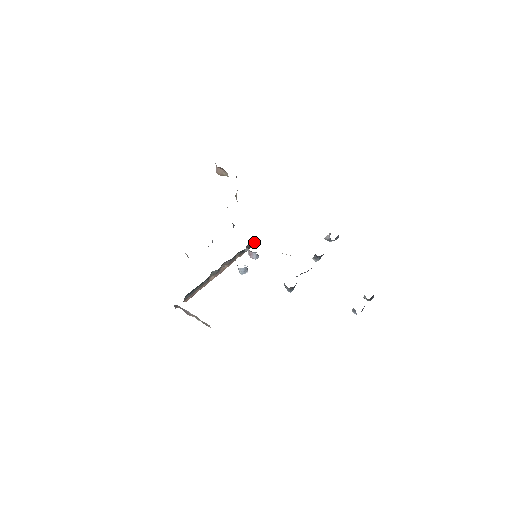
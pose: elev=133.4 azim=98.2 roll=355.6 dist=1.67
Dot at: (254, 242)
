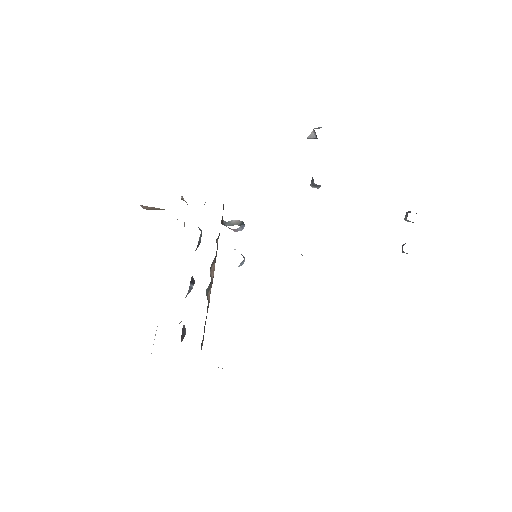
Dot at: occluded
